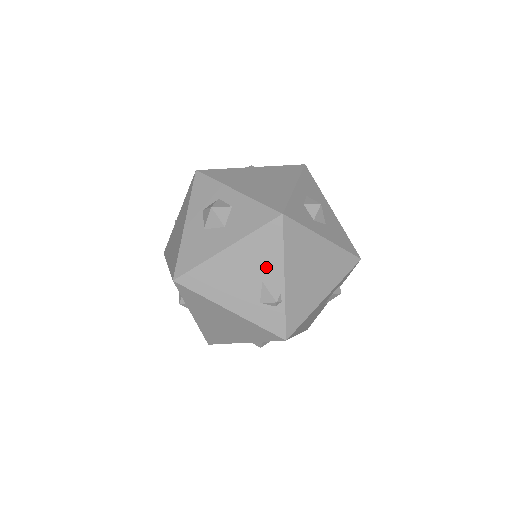
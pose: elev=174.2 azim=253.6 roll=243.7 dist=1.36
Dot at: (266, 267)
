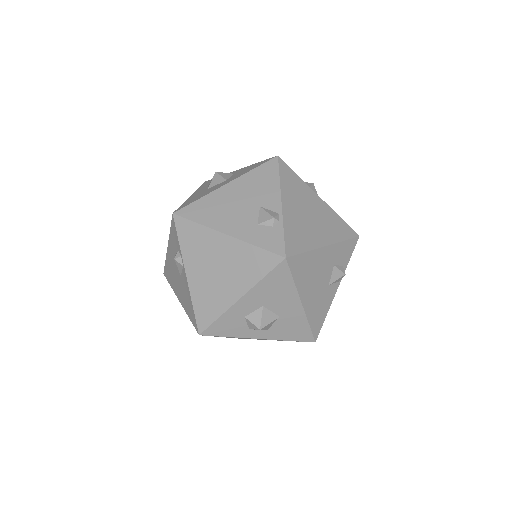
Dot at: (263, 195)
